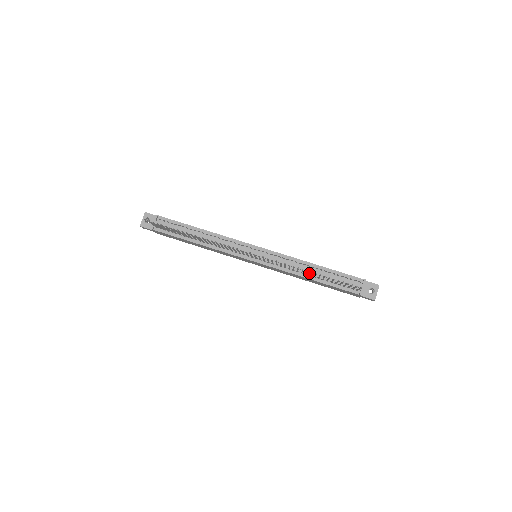
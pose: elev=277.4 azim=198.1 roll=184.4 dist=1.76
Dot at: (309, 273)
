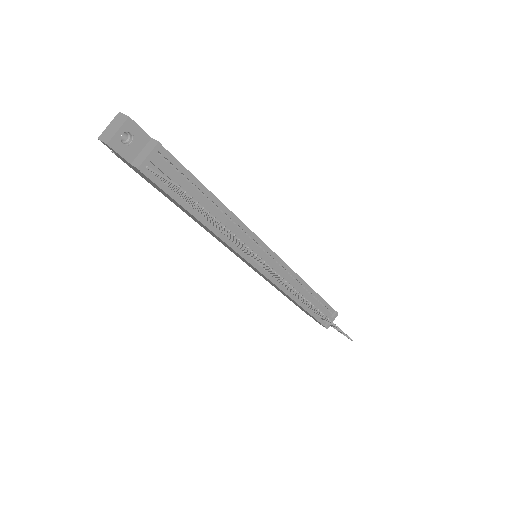
Dot at: occluded
